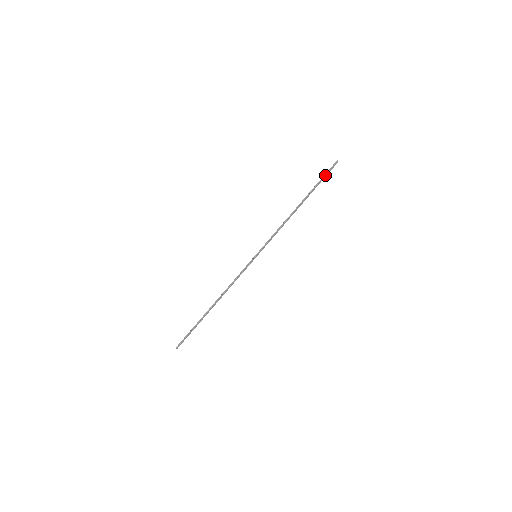
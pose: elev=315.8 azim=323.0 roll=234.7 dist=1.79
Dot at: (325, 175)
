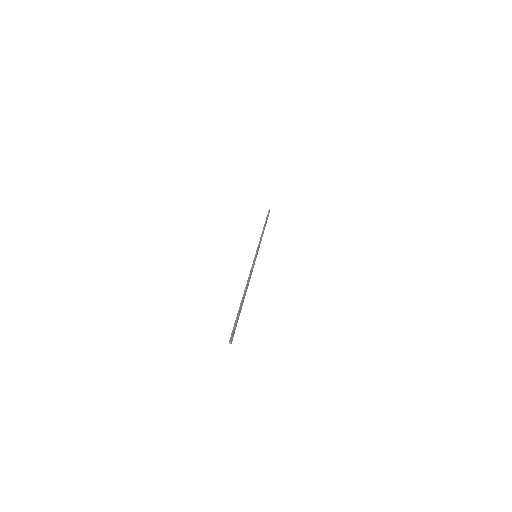
Dot at: (268, 214)
